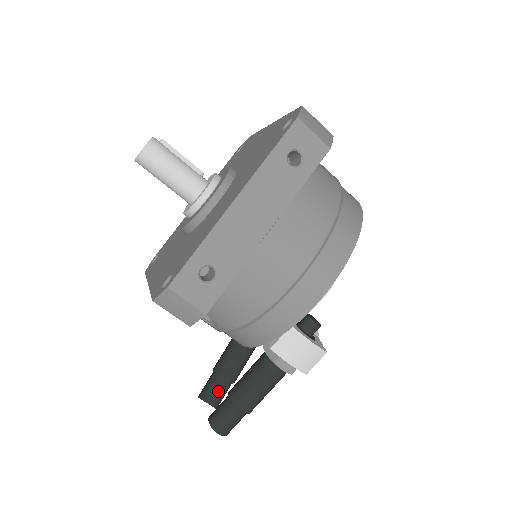
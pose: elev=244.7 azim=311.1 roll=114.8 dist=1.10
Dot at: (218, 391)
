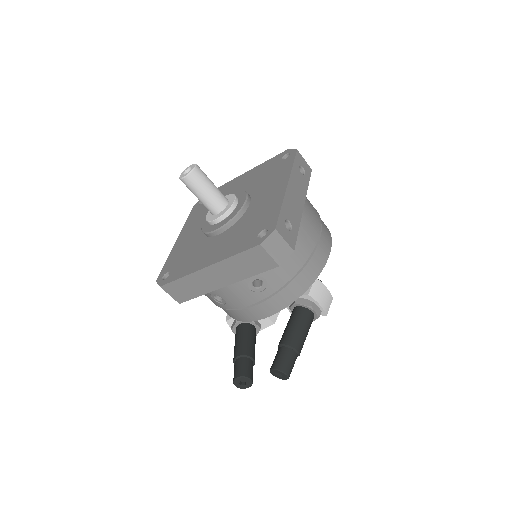
Dot at: (250, 368)
